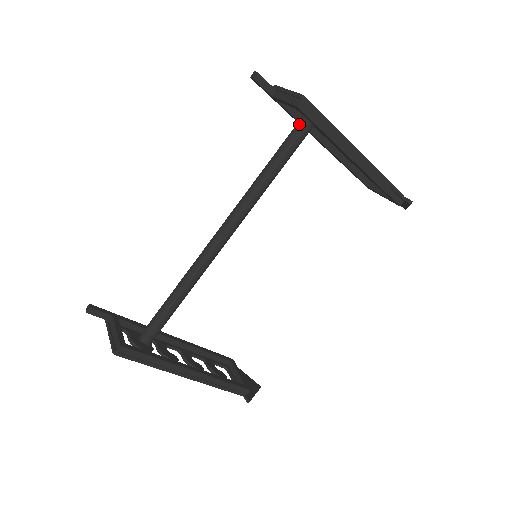
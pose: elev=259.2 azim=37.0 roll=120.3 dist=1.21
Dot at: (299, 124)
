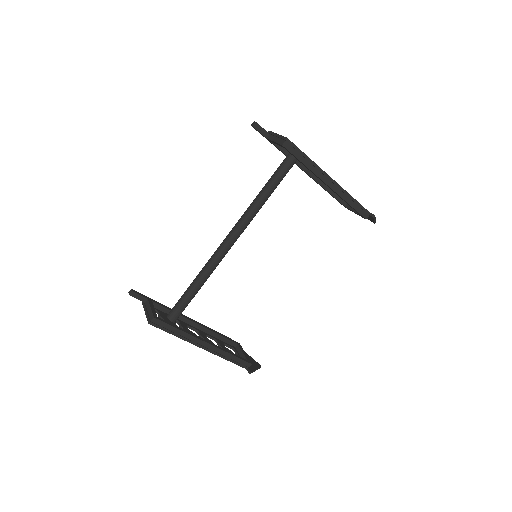
Dot at: (287, 158)
